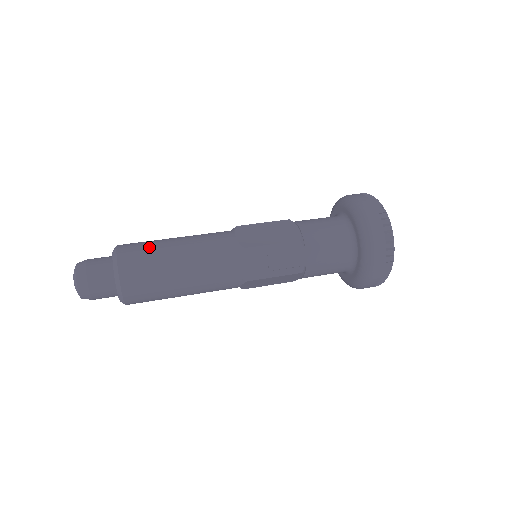
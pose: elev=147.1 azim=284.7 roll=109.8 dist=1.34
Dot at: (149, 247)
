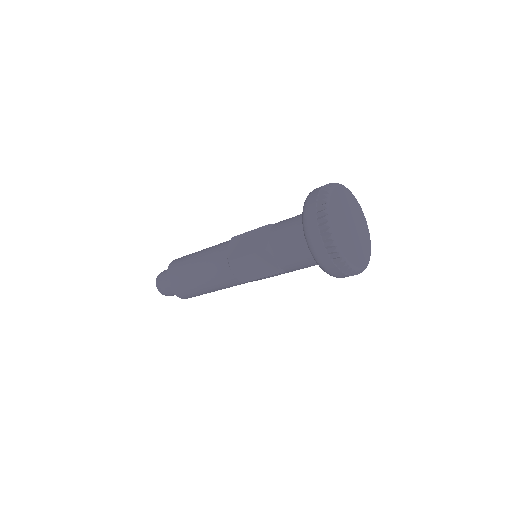
Dot at: occluded
